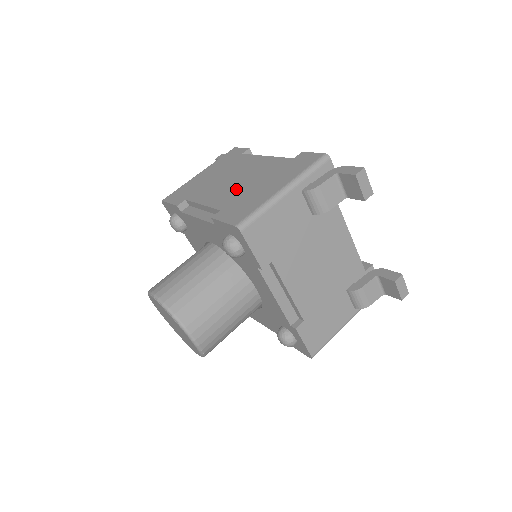
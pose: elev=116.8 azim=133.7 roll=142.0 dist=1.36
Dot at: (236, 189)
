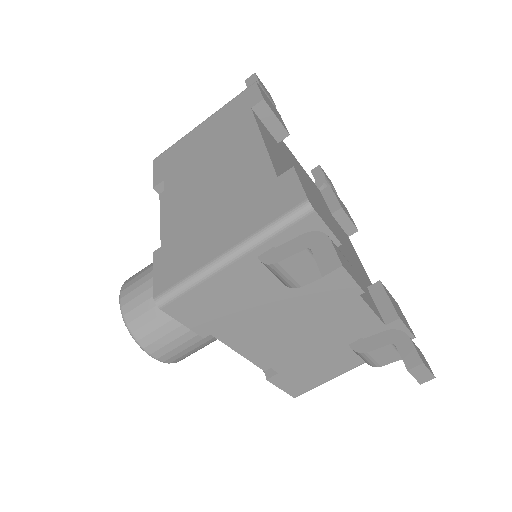
Dot at: (199, 204)
